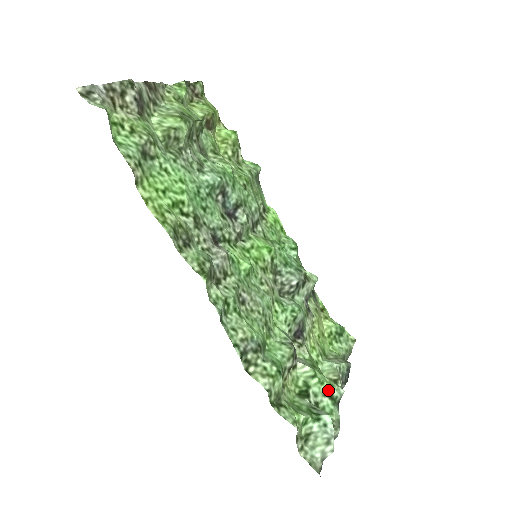
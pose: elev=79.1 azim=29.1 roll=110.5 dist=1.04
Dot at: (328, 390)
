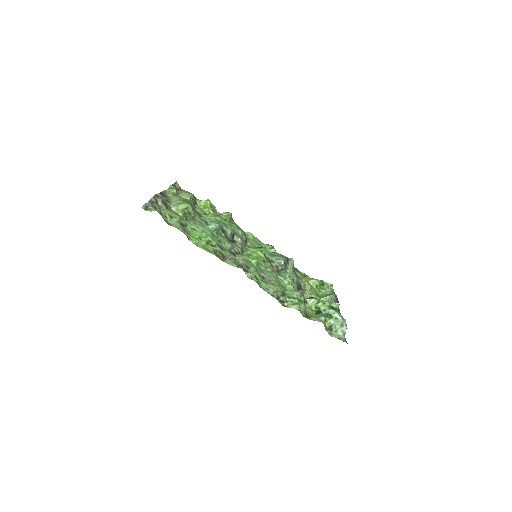
Dot at: (330, 306)
